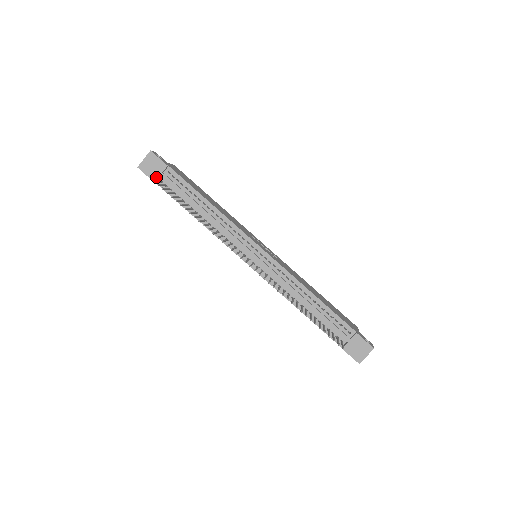
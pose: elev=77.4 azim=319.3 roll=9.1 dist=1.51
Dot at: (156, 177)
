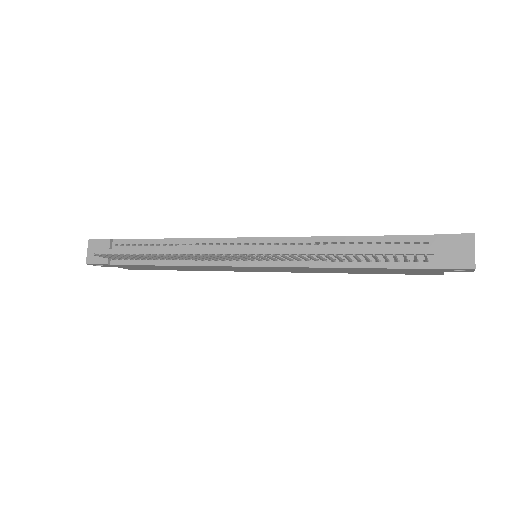
Dot at: (106, 258)
